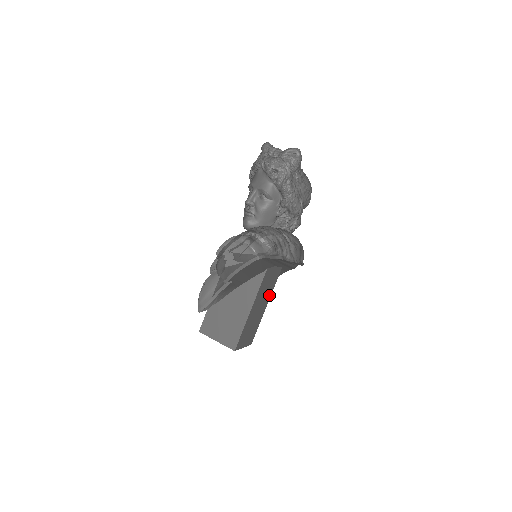
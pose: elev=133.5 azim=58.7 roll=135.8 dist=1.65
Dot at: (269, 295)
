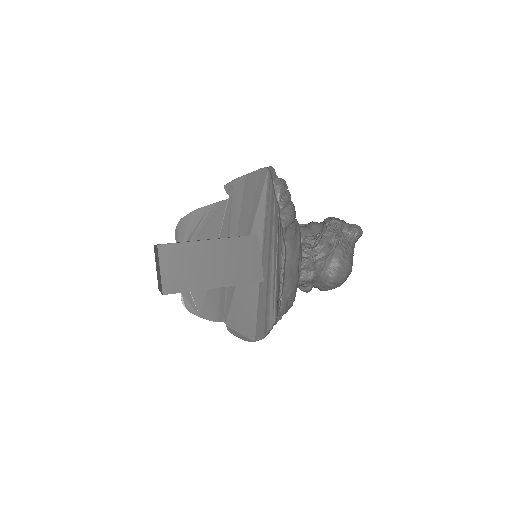
Dot at: (229, 281)
